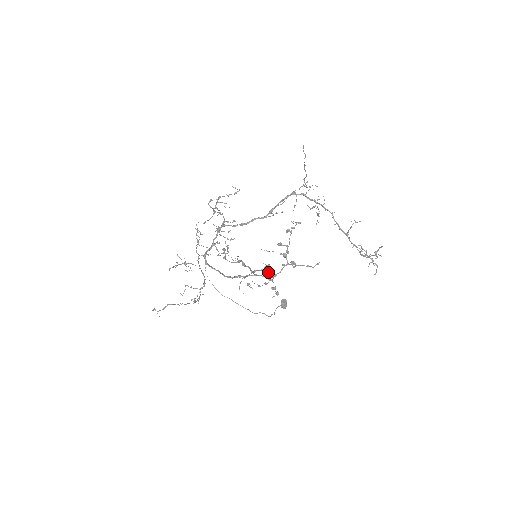
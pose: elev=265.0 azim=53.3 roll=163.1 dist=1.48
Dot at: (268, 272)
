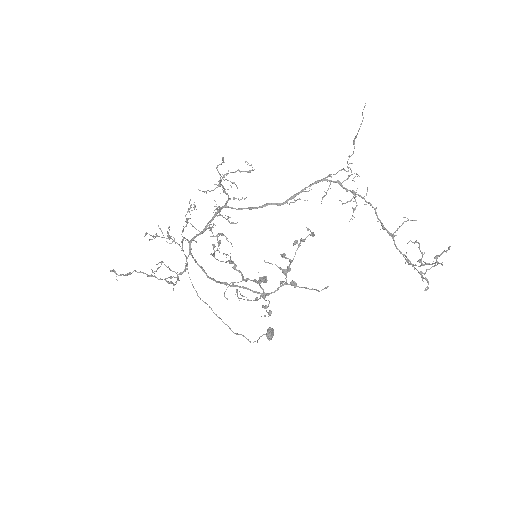
Dot at: (261, 287)
